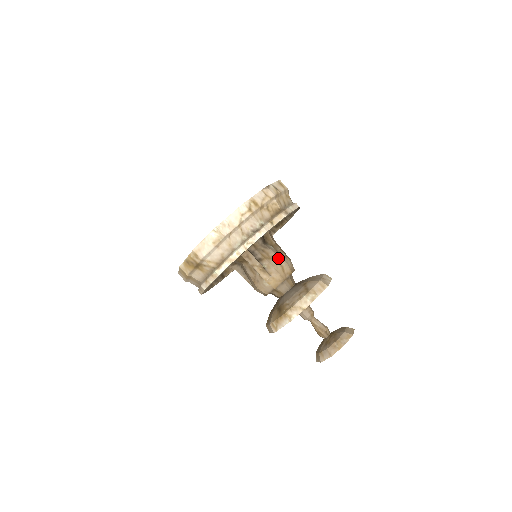
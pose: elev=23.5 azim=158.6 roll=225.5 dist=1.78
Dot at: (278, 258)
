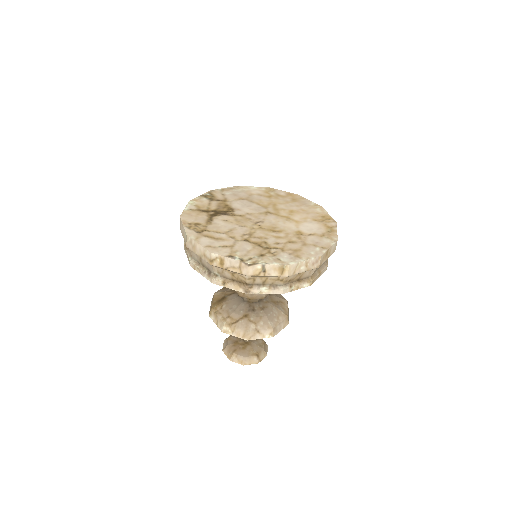
Dot at: occluded
